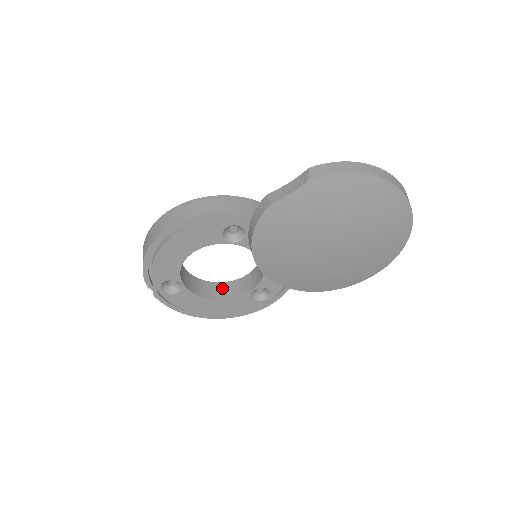
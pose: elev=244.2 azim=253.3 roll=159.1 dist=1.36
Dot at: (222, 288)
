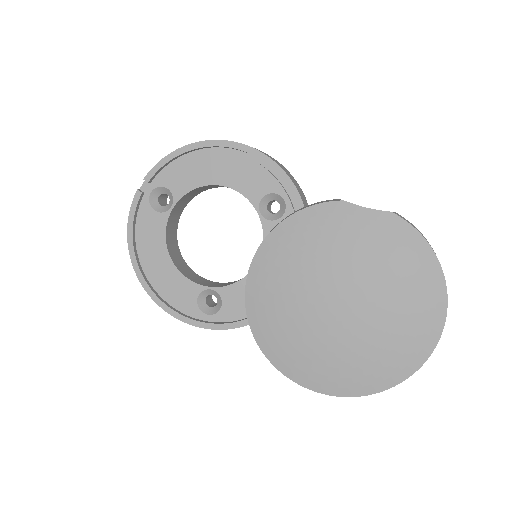
Dot at: (183, 264)
